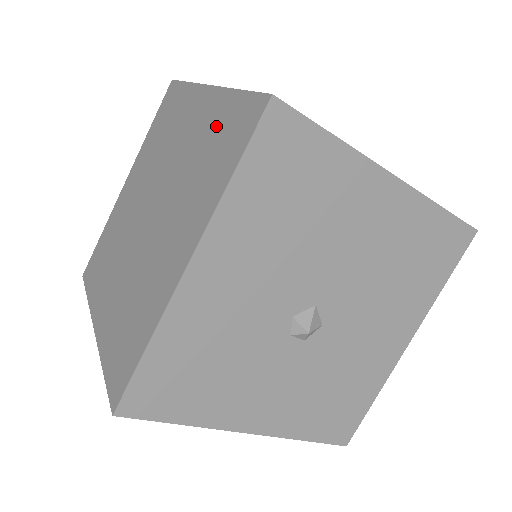
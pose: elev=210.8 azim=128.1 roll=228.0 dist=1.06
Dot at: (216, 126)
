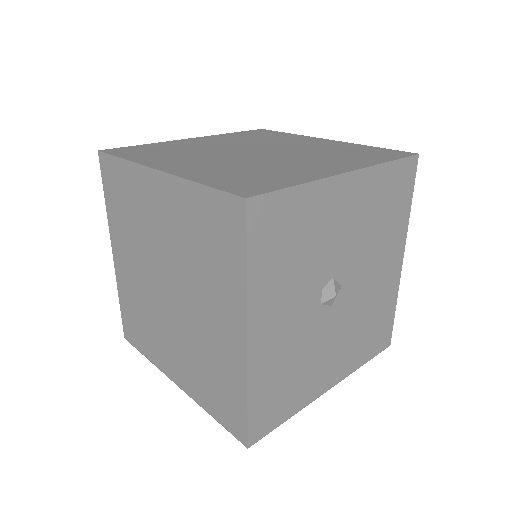
Dot at: (353, 149)
